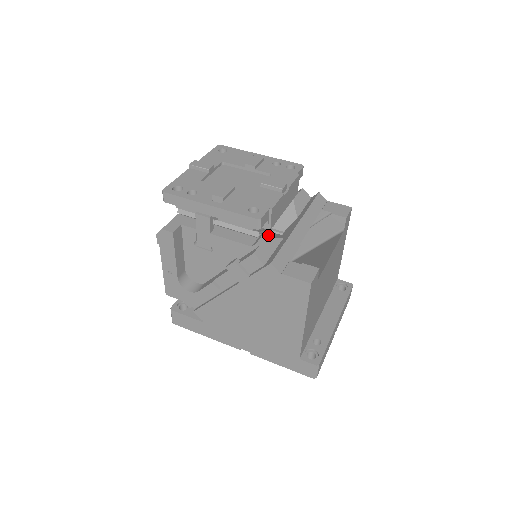
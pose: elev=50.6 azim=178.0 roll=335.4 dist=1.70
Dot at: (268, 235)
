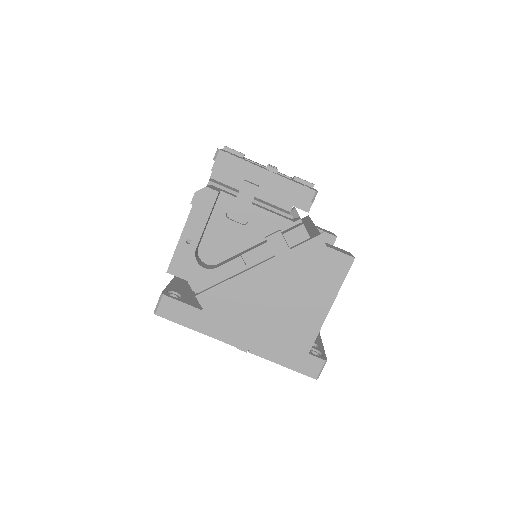
Dot at: occluded
